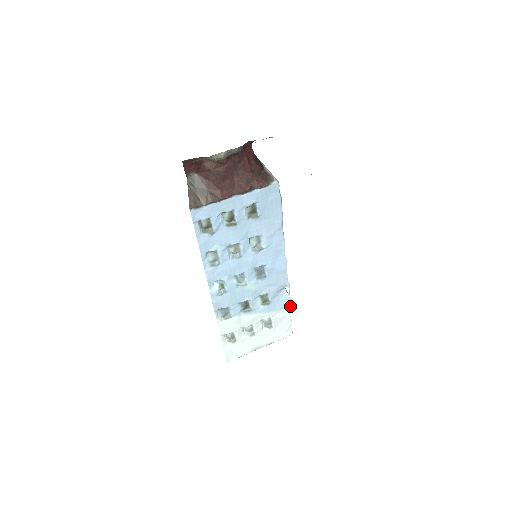
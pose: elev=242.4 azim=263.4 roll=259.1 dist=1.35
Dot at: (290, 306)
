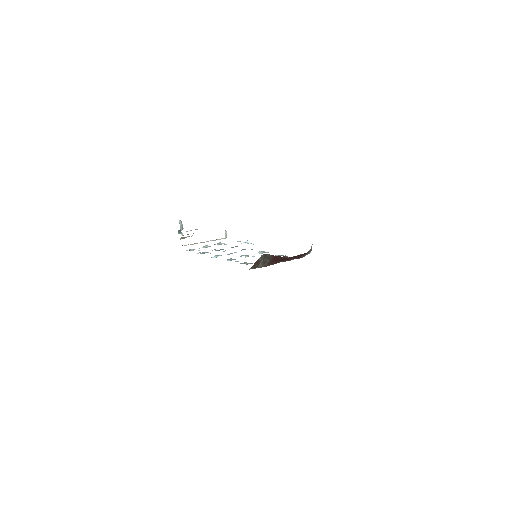
Dot at: occluded
